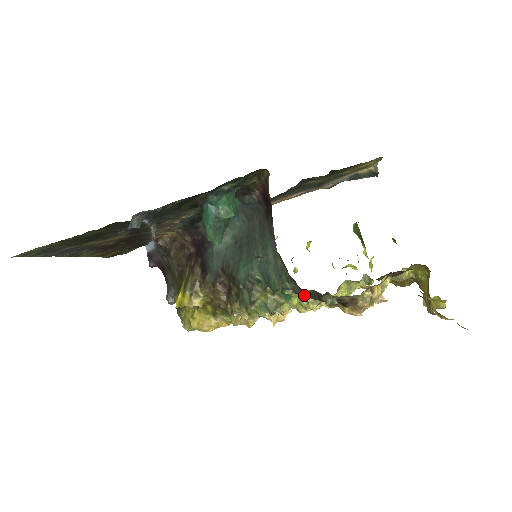
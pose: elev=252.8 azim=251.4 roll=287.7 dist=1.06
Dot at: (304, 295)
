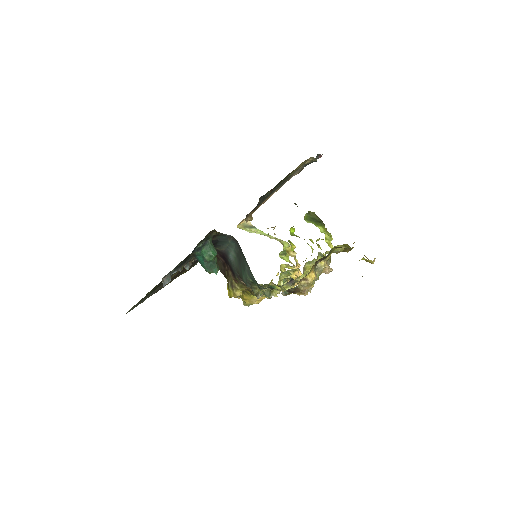
Dot at: (278, 286)
